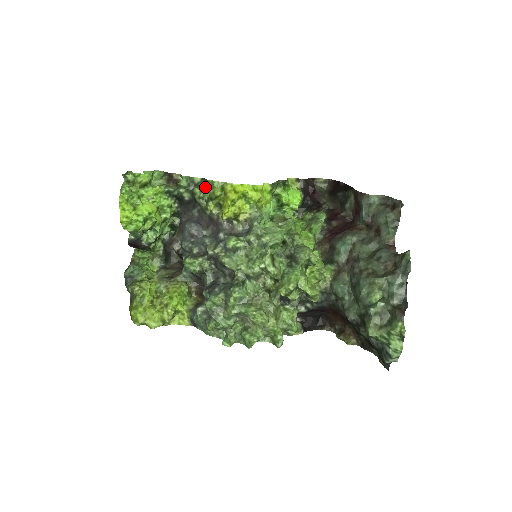
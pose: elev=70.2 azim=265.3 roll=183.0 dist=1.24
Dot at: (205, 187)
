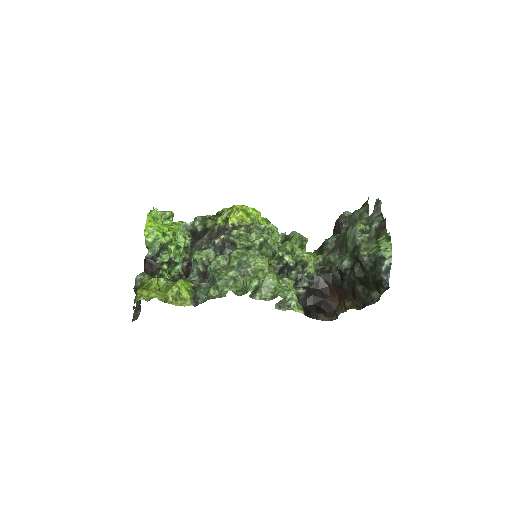
Dot at: (215, 216)
